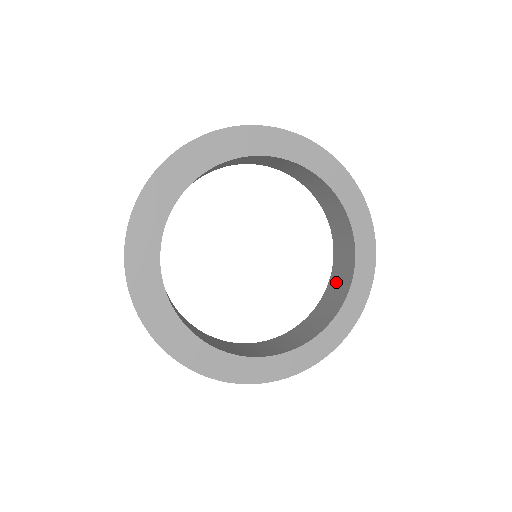
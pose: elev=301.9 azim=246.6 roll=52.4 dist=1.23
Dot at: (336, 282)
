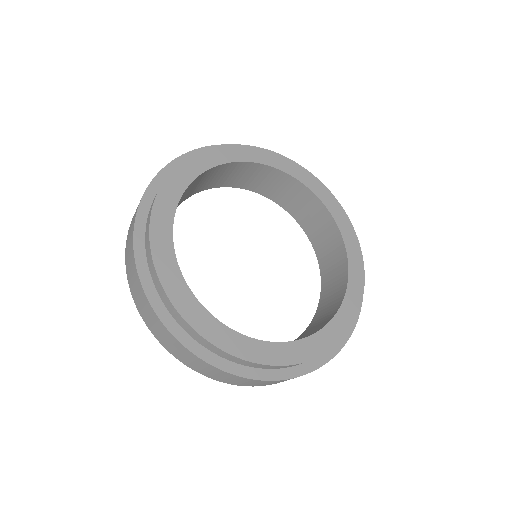
Dot at: (330, 275)
